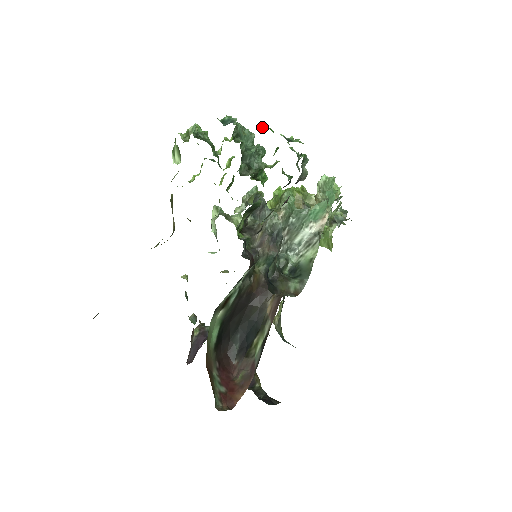
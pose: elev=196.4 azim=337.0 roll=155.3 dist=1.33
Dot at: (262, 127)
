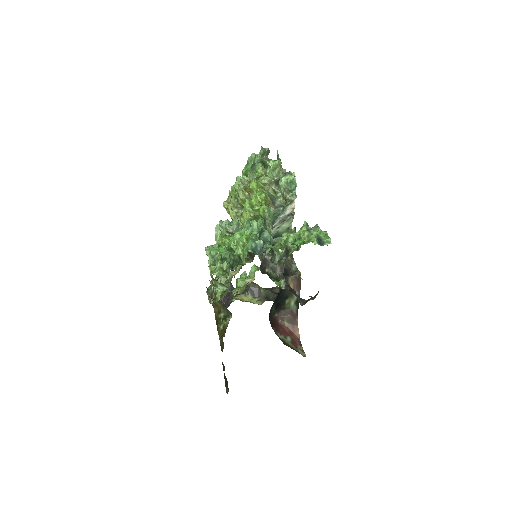
Dot at: (293, 241)
